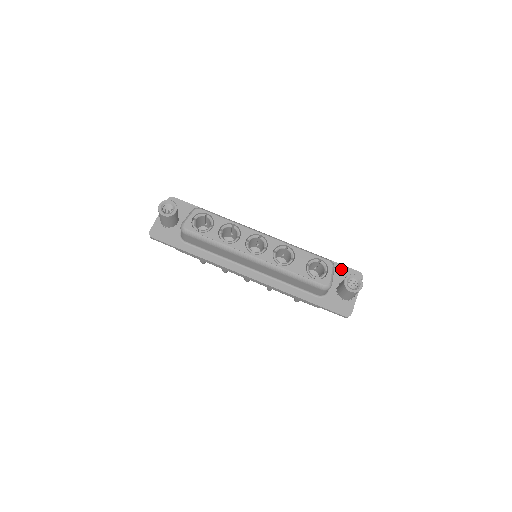
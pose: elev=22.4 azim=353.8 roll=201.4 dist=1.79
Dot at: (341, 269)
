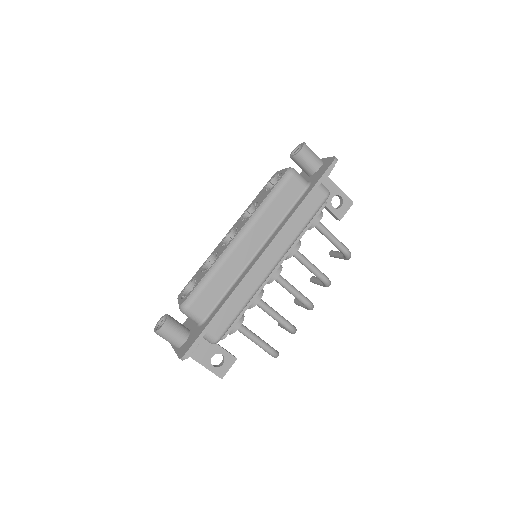
Dot at: occluded
